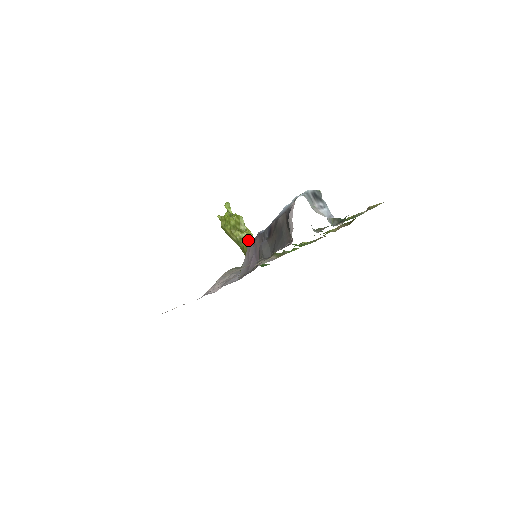
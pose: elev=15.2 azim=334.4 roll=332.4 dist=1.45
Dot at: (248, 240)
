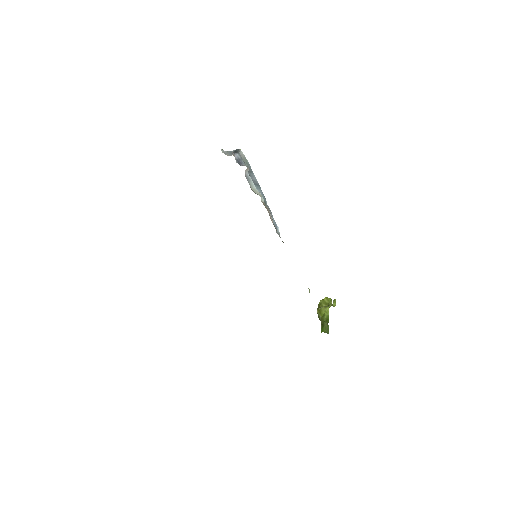
Dot at: (325, 313)
